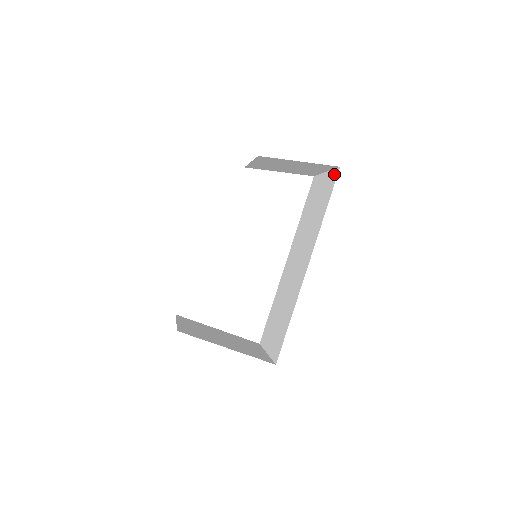
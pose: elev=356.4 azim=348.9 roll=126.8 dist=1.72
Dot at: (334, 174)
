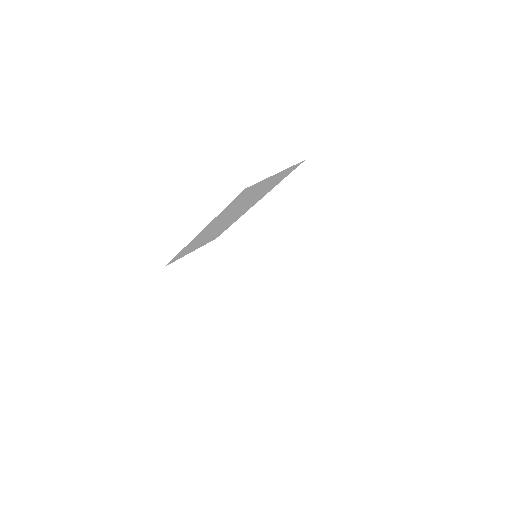
Dot at: occluded
